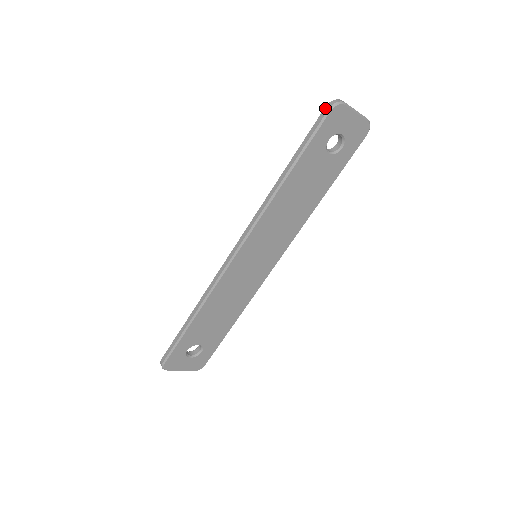
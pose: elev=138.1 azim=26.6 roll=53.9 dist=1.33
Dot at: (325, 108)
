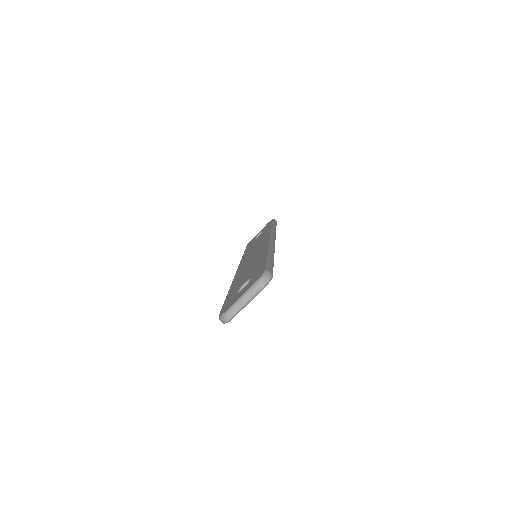
Dot at: occluded
